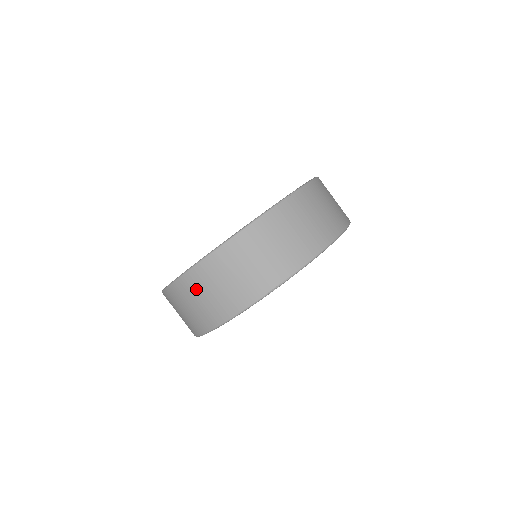
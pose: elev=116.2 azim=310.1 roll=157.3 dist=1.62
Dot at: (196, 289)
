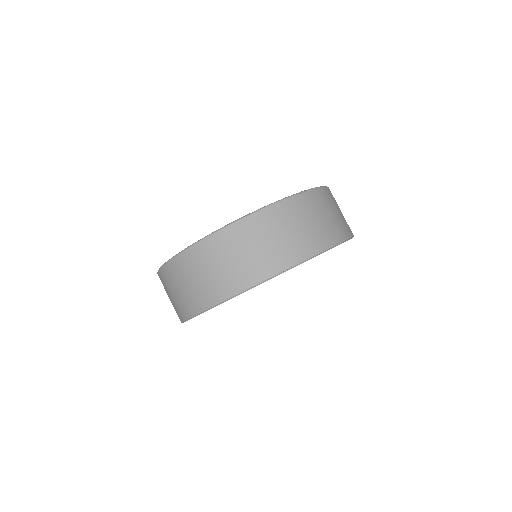
Dot at: (201, 262)
